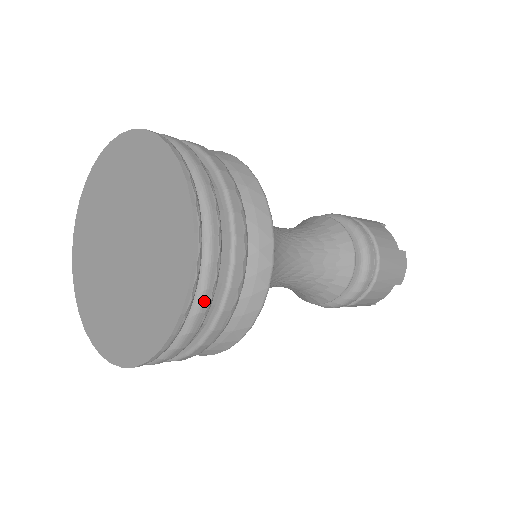
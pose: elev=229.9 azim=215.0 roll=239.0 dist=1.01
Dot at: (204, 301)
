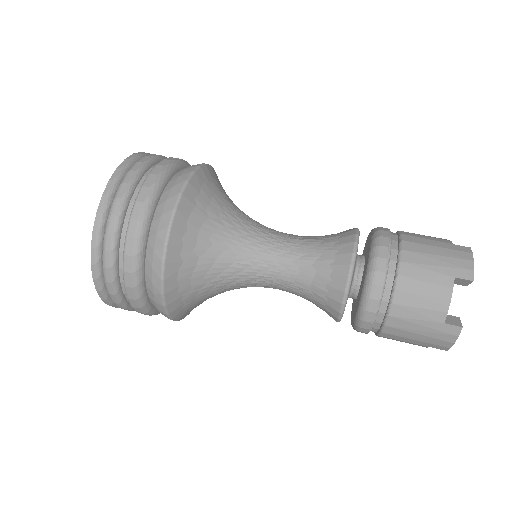
Dot at: (121, 190)
